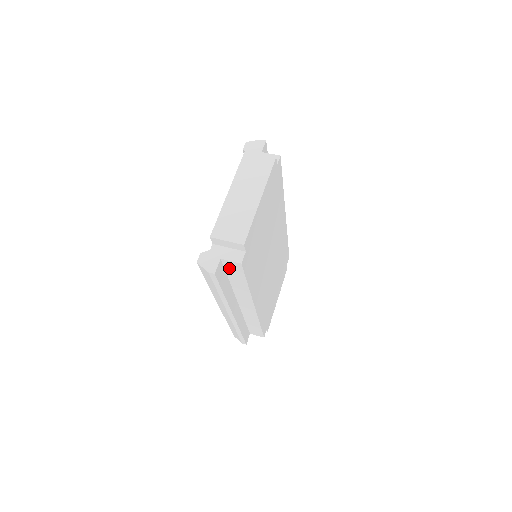
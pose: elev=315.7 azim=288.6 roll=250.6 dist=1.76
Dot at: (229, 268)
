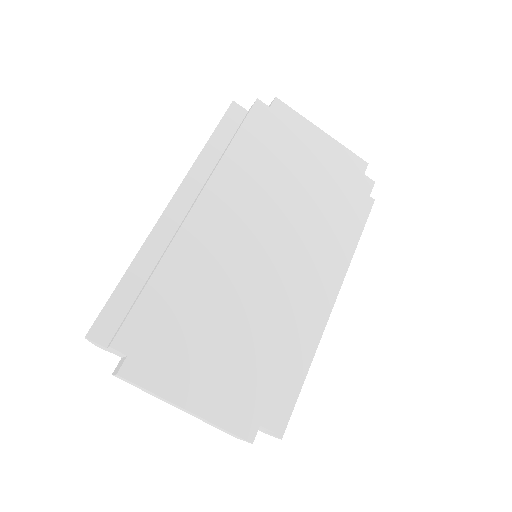
Dot at: occluded
